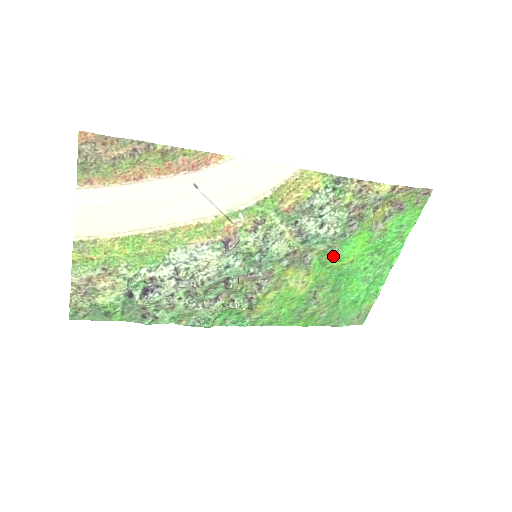
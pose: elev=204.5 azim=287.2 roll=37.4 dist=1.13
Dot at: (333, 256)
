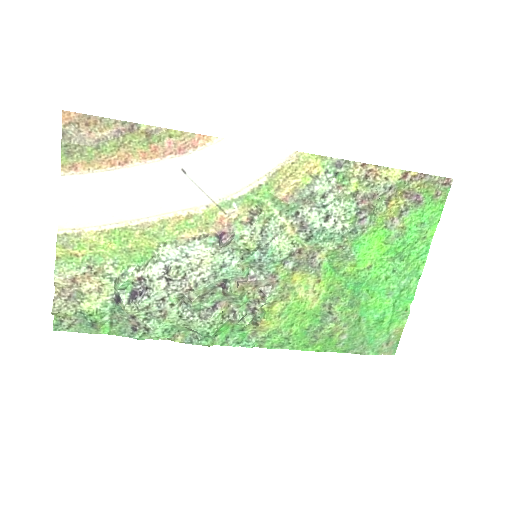
Dot at: (346, 259)
